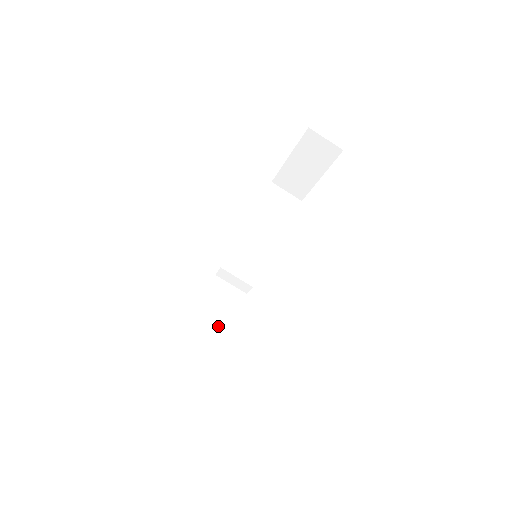
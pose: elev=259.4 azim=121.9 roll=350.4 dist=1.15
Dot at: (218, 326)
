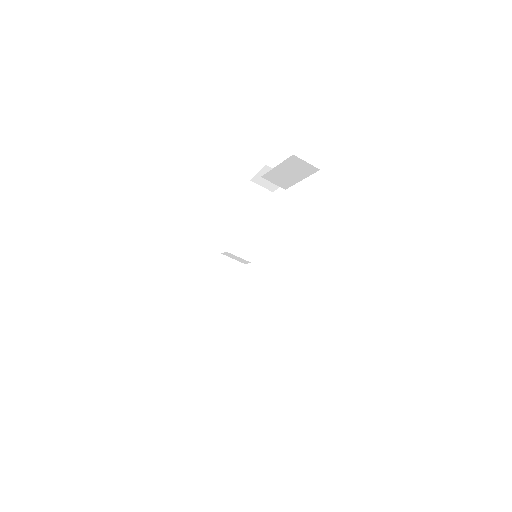
Dot at: (228, 295)
